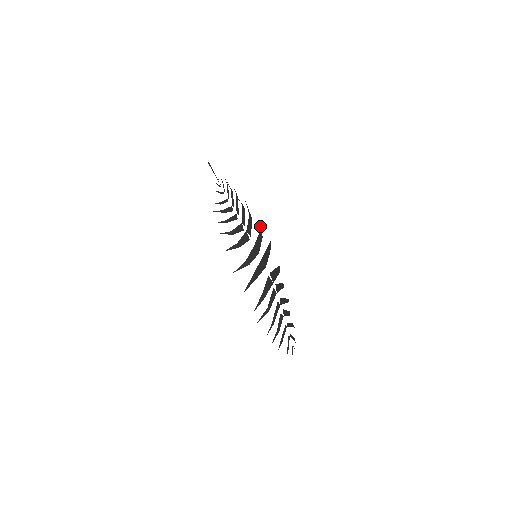
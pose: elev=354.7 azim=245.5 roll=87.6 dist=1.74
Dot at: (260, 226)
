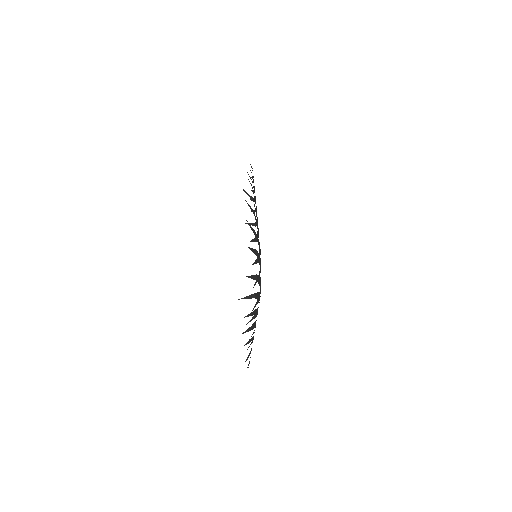
Dot at: (250, 227)
